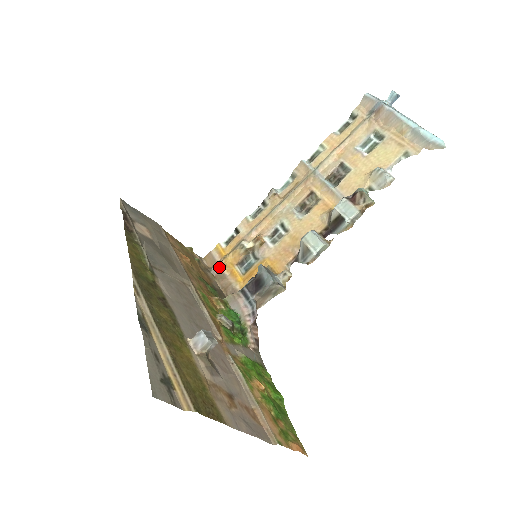
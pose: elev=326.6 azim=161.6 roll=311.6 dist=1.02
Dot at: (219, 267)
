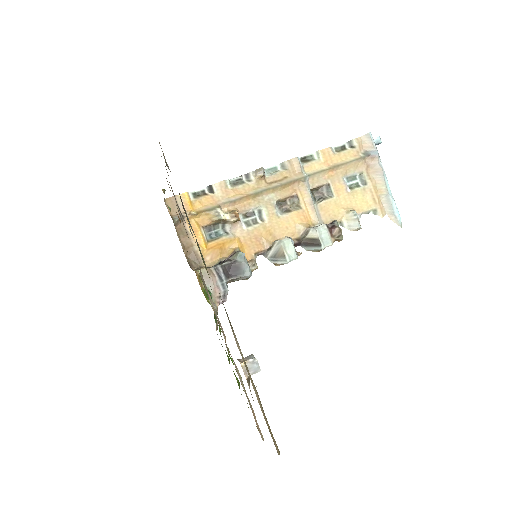
Dot at: (183, 220)
